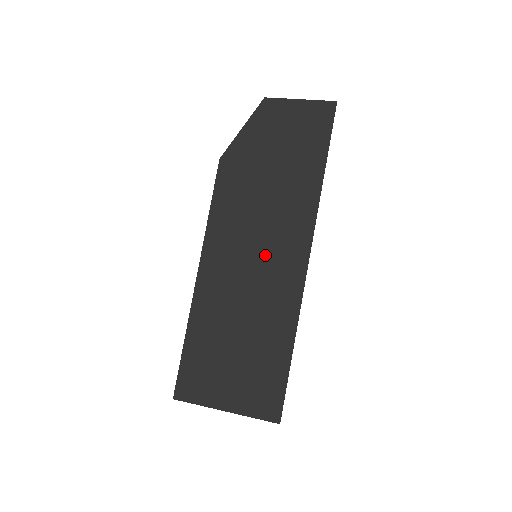
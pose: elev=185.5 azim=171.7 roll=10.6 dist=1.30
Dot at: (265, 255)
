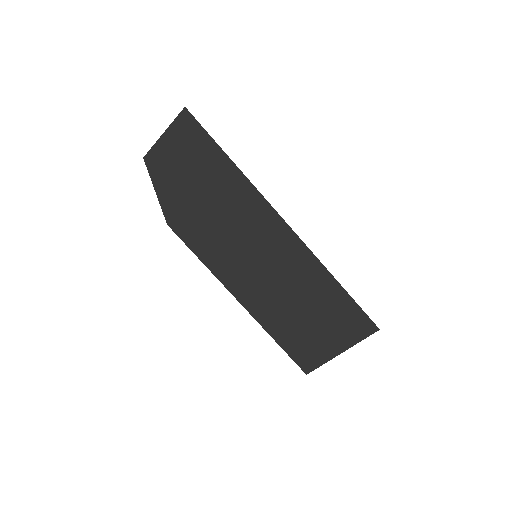
Dot at: (260, 250)
